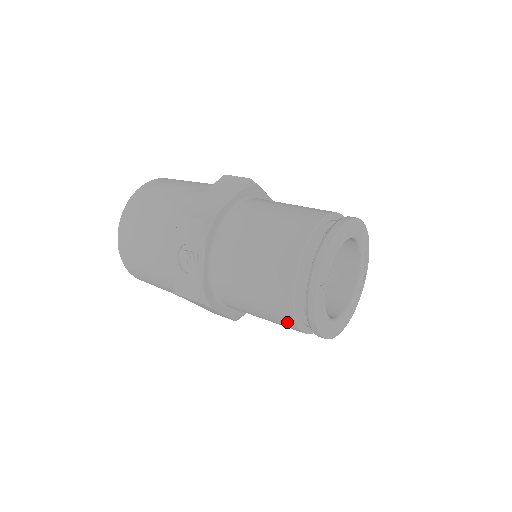
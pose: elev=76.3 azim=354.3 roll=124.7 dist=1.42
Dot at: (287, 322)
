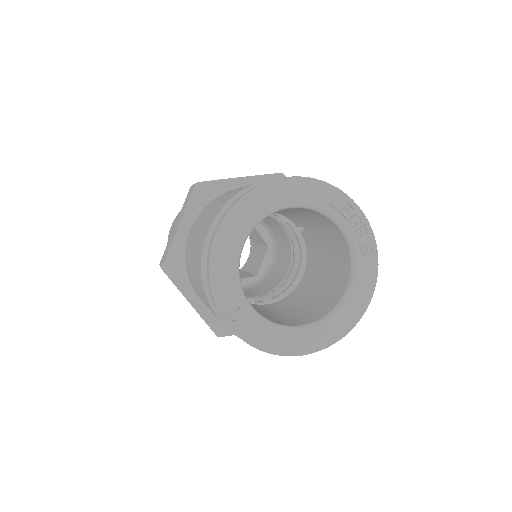
Dot at: occluded
